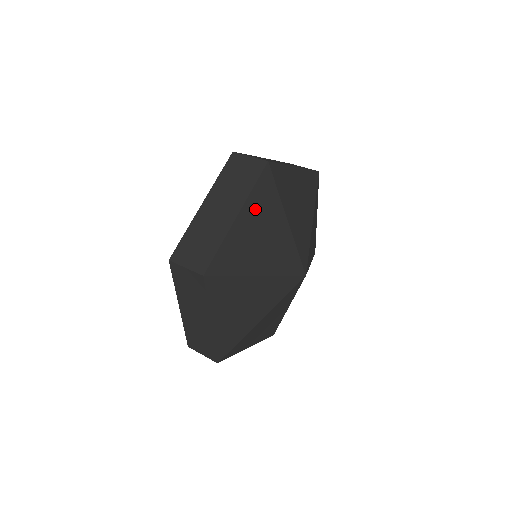
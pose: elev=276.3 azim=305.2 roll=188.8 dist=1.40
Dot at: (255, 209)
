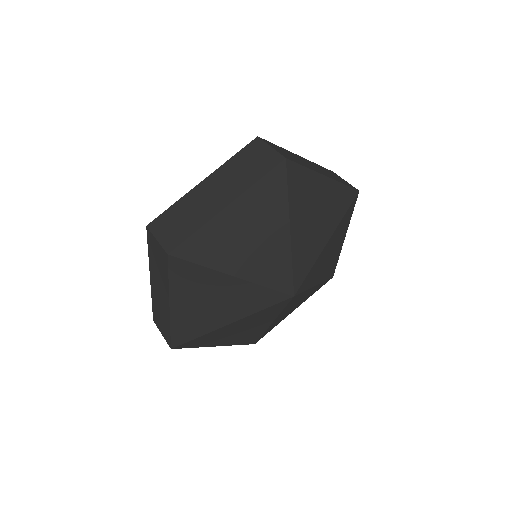
Dot at: (333, 195)
